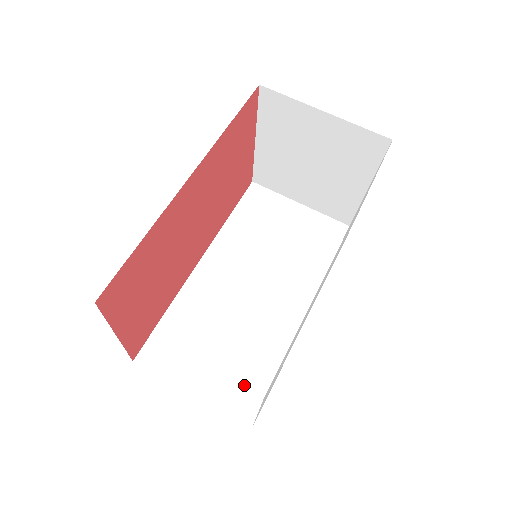
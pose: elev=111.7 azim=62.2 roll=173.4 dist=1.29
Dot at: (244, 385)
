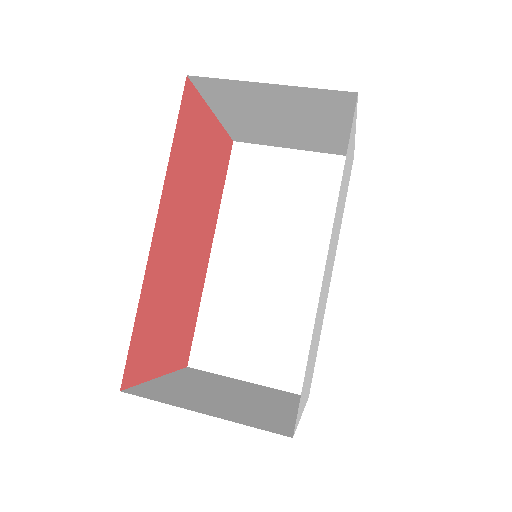
Dot at: (290, 361)
